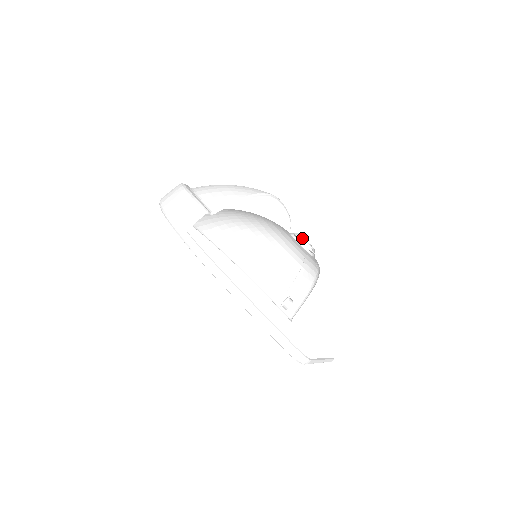
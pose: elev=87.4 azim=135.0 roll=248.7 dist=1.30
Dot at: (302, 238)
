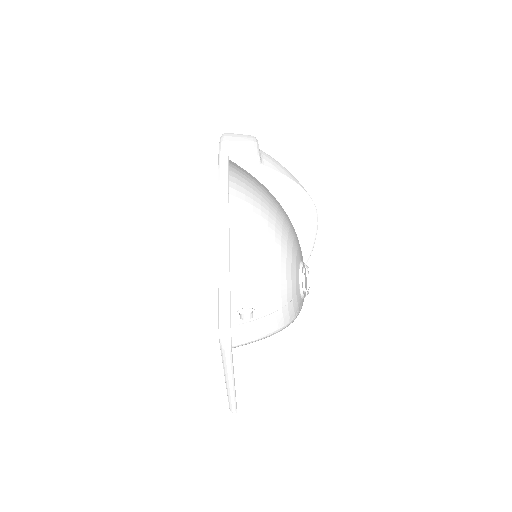
Dot at: occluded
